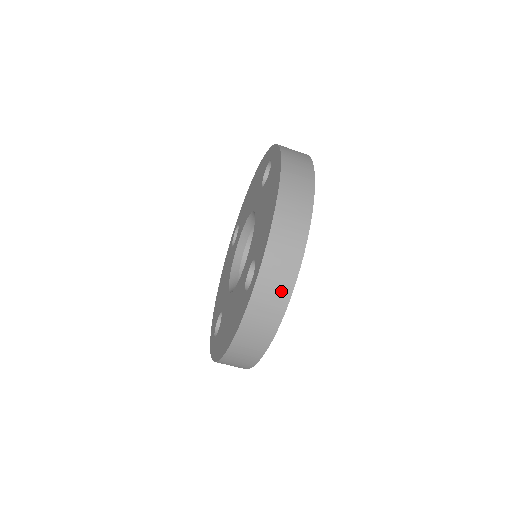
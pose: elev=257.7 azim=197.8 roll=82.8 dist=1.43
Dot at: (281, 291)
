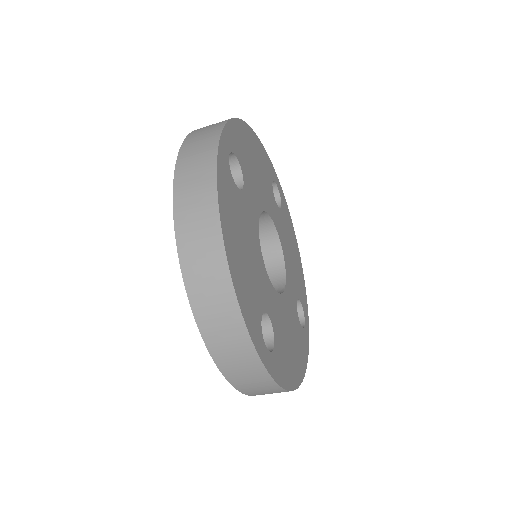
Dot at: (251, 368)
